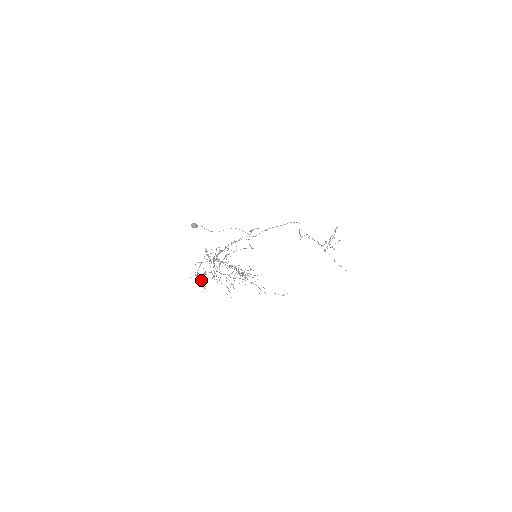
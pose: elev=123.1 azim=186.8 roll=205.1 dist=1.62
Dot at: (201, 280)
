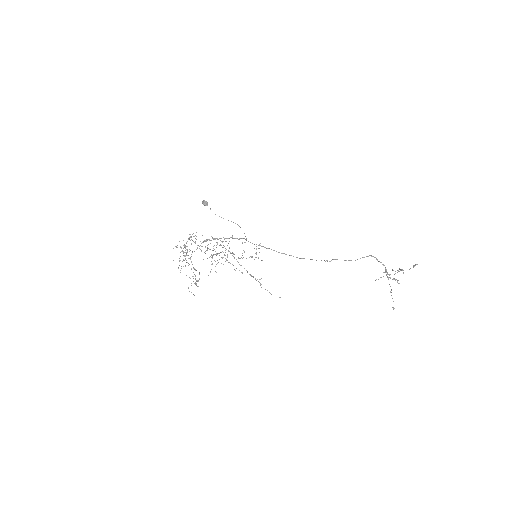
Dot at: occluded
